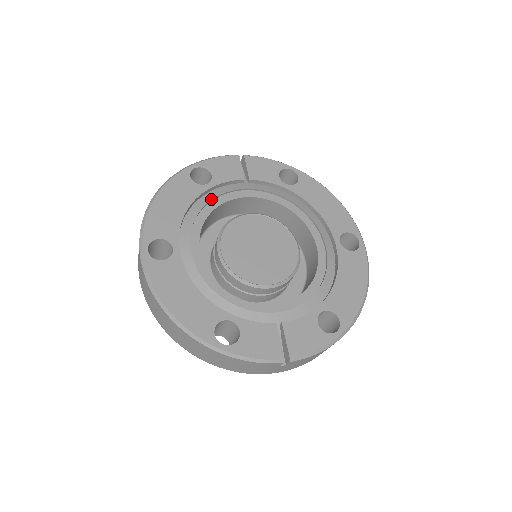
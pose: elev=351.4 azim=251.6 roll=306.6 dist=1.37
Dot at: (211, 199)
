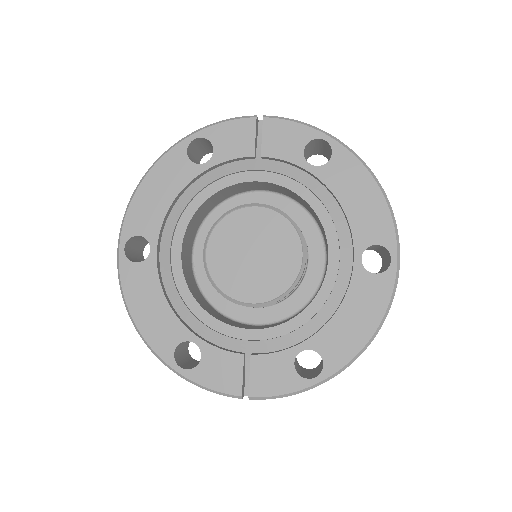
Dot at: (207, 184)
